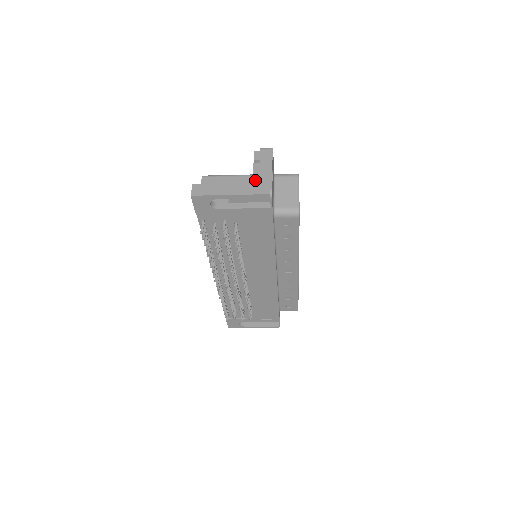
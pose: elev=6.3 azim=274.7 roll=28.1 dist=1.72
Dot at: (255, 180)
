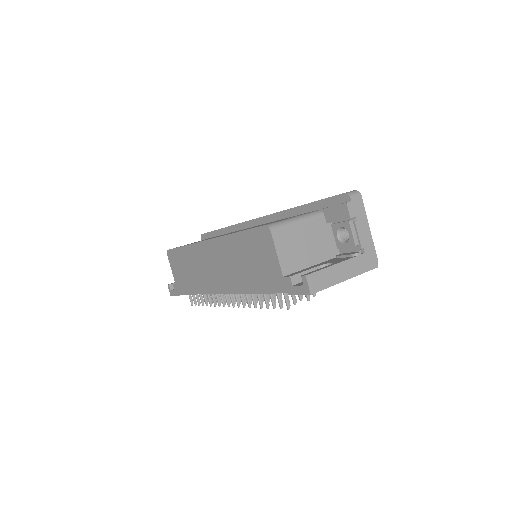
Dot at: (355, 246)
